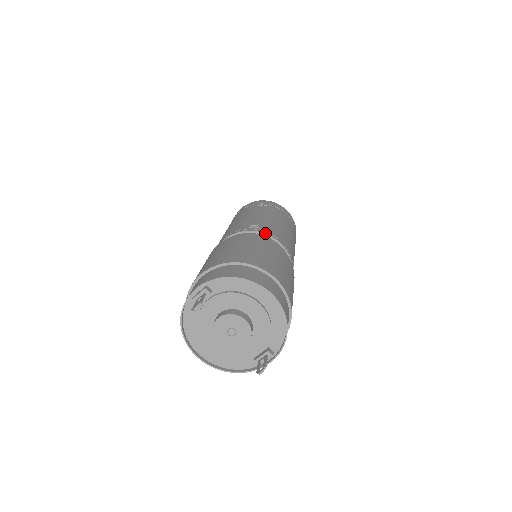
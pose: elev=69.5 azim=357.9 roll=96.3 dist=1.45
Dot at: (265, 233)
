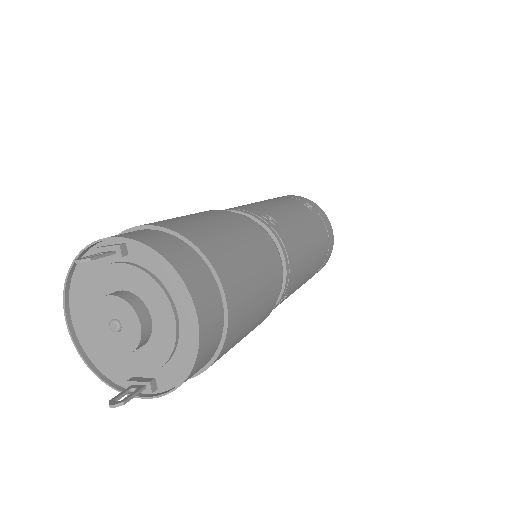
Dot at: (275, 234)
